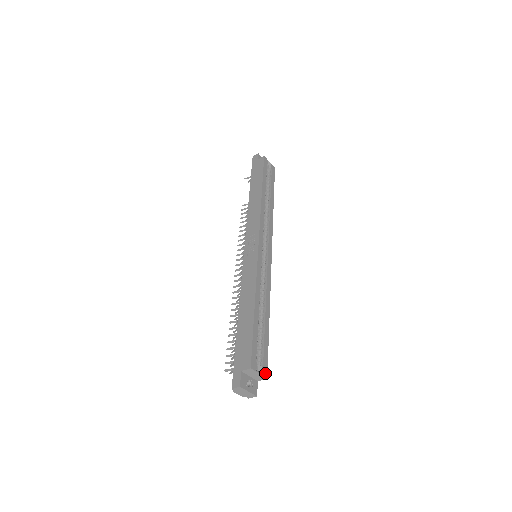
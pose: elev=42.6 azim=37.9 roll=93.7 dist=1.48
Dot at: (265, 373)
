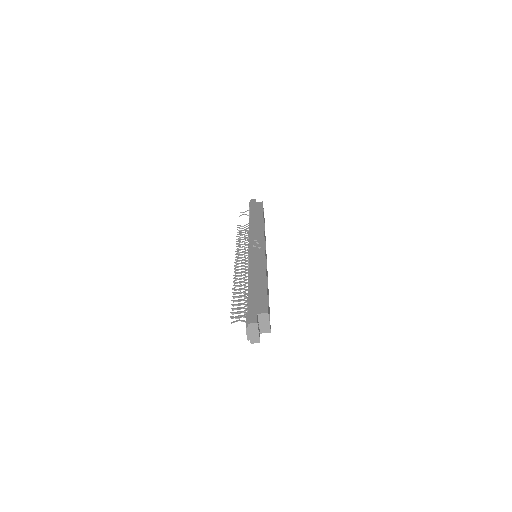
Dot at: (270, 327)
